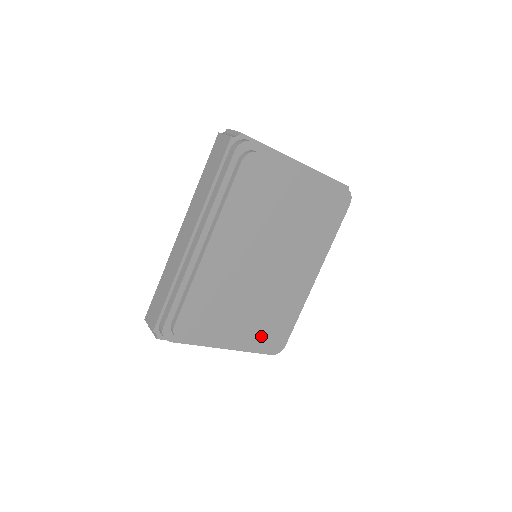
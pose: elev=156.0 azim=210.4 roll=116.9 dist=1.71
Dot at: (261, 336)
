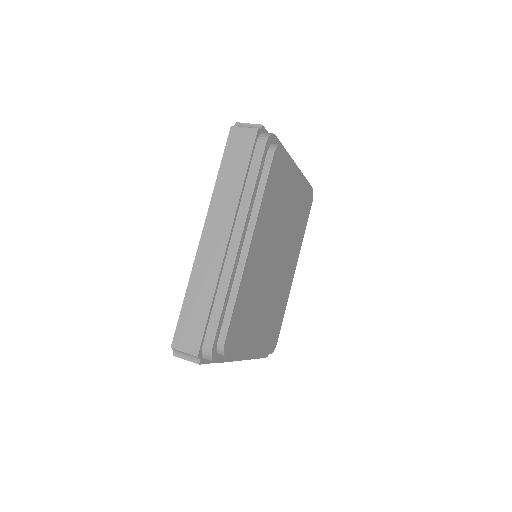
Dot at: (267, 338)
